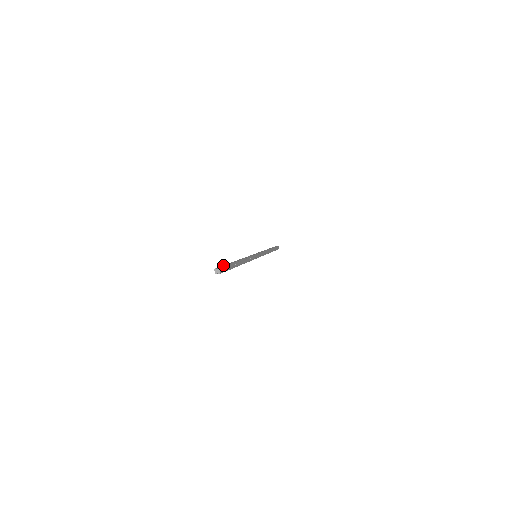
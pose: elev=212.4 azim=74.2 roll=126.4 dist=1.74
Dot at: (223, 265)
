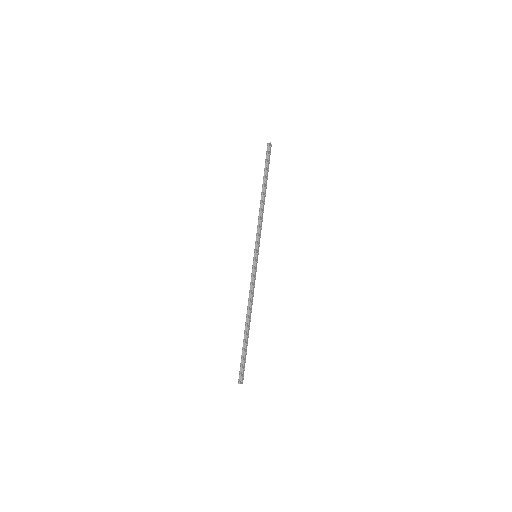
Dot at: (241, 363)
